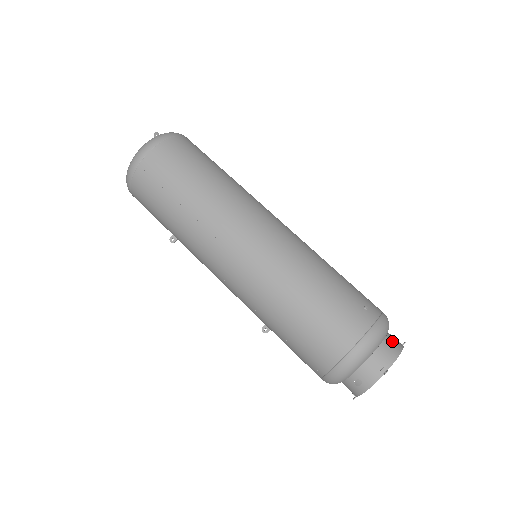
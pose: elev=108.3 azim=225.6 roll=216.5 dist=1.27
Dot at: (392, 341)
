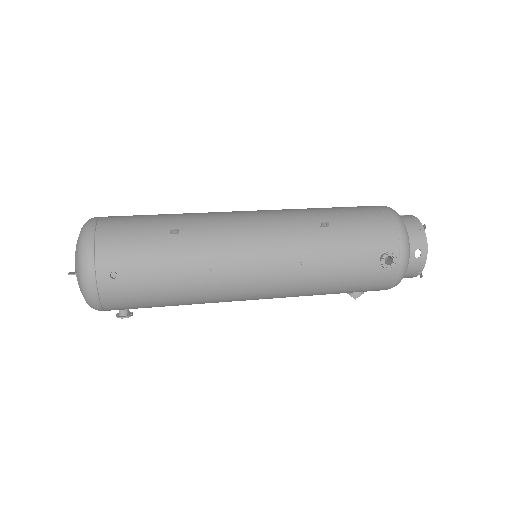
Dot at: occluded
